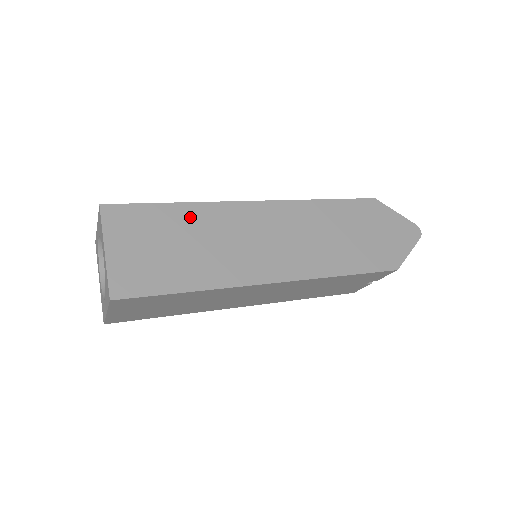
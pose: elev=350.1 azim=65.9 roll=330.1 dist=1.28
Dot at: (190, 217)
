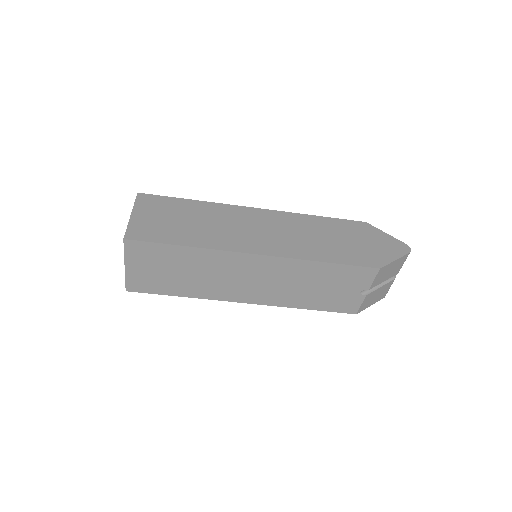
Dot at: (200, 208)
